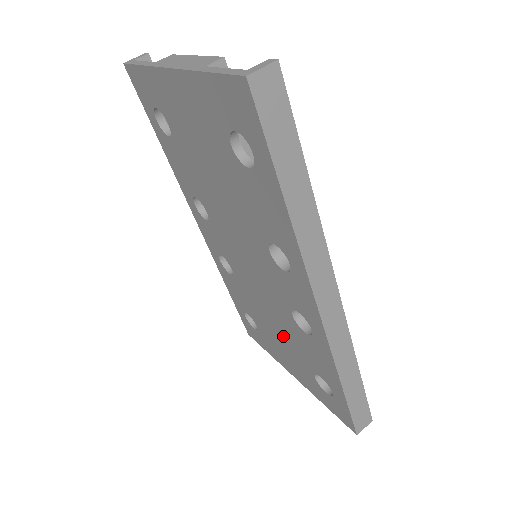
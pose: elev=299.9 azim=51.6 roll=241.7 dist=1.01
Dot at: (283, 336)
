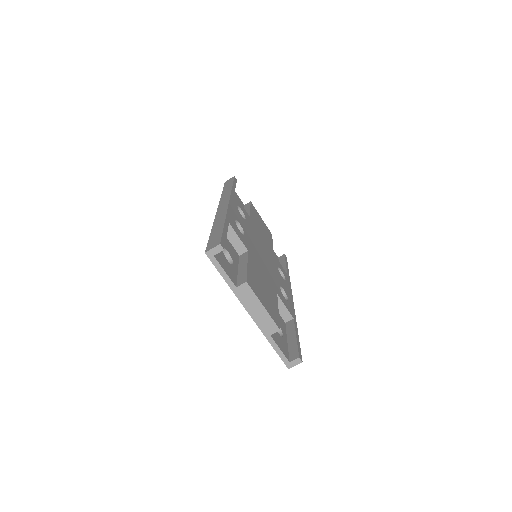
Dot at: occluded
